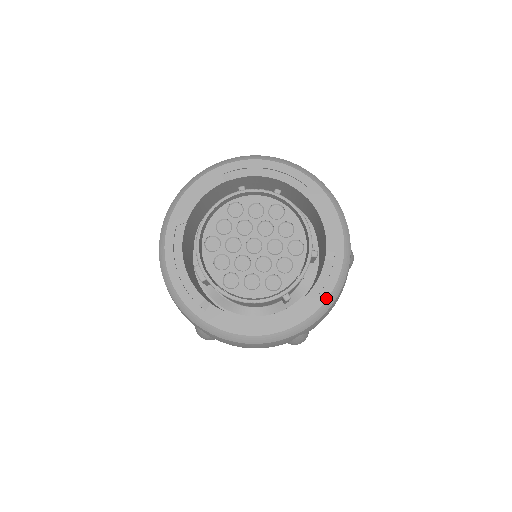
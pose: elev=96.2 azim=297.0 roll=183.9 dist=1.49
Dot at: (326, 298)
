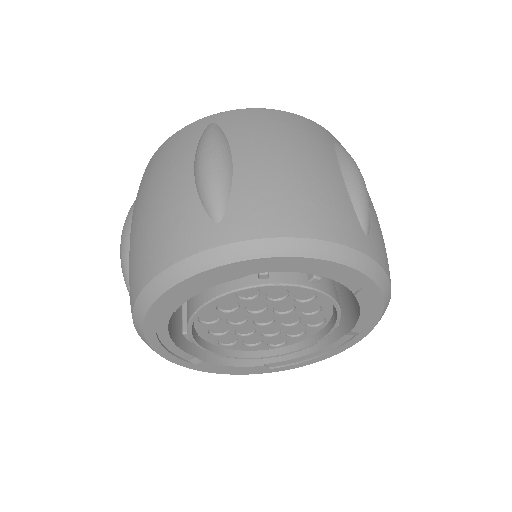
Dot at: occluded
